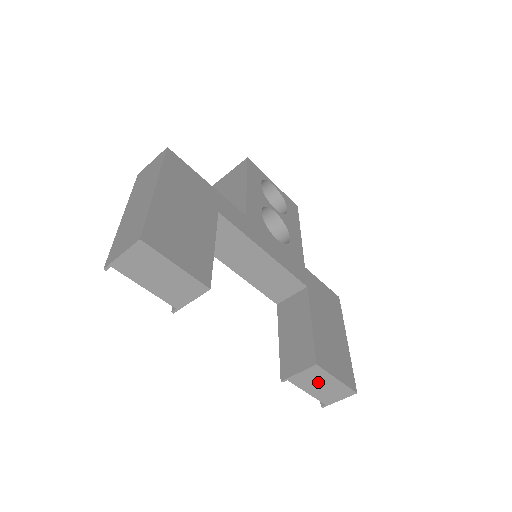
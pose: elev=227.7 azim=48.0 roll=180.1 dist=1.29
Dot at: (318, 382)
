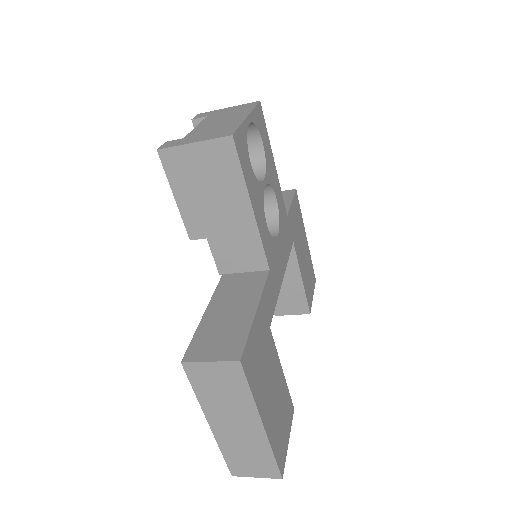
Dot at: occluded
